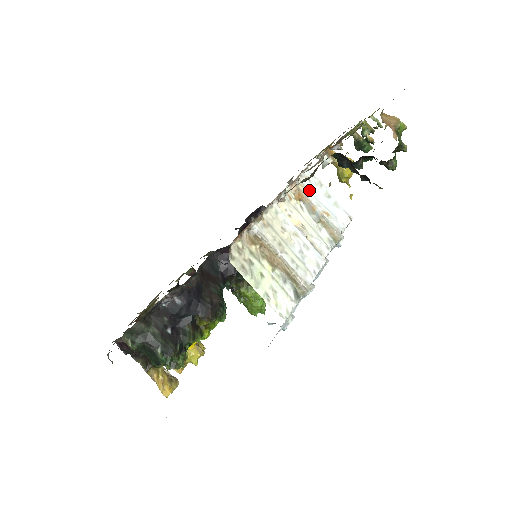
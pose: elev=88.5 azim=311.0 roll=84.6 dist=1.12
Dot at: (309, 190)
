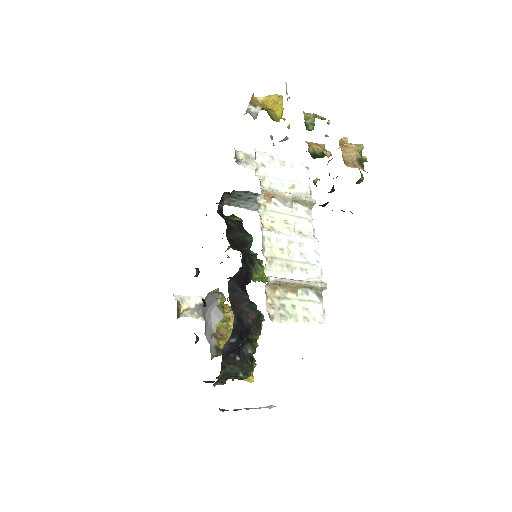
Dot at: (269, 177)
